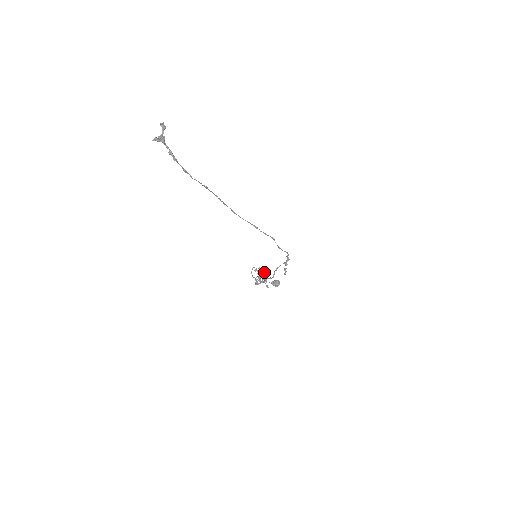
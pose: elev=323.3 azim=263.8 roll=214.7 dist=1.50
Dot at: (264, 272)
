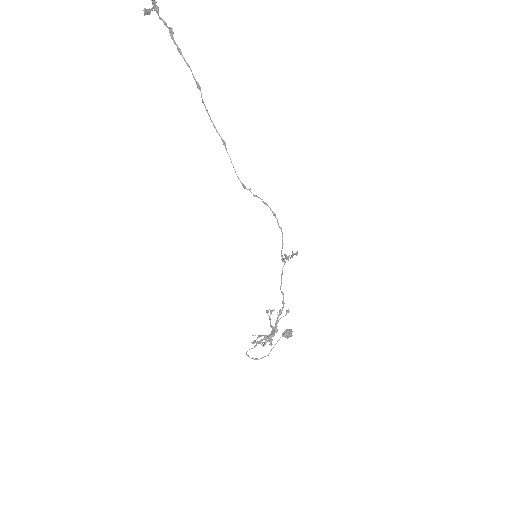
Dot at: occluded
